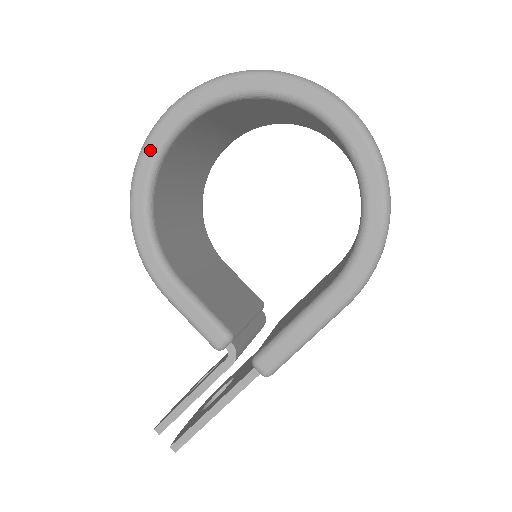
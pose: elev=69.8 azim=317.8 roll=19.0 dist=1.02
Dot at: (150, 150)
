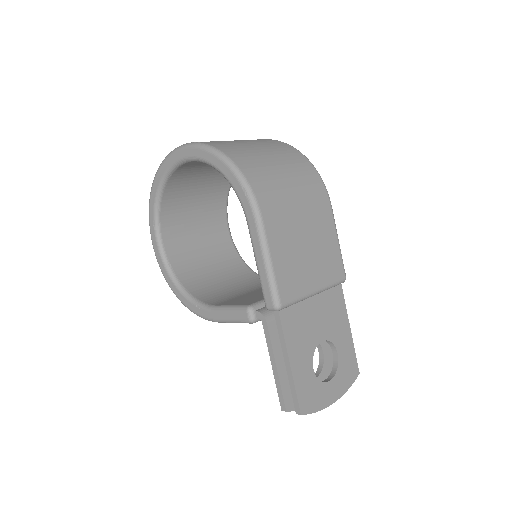
Dot at: (160, 262)
